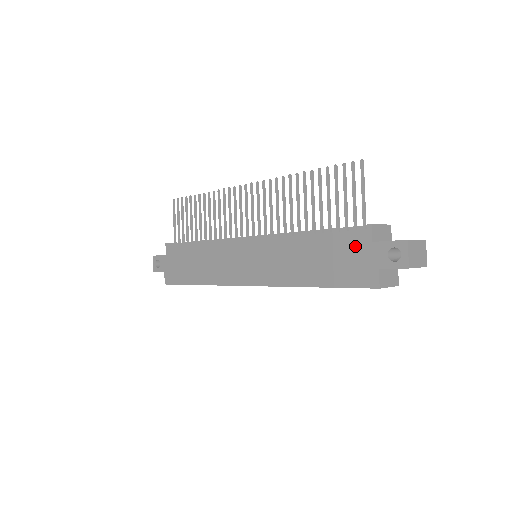
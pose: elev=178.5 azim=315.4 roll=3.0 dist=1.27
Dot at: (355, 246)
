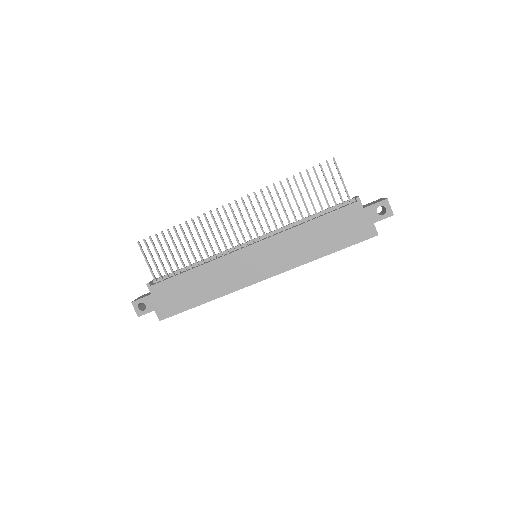
Dot at: (352, 215)
